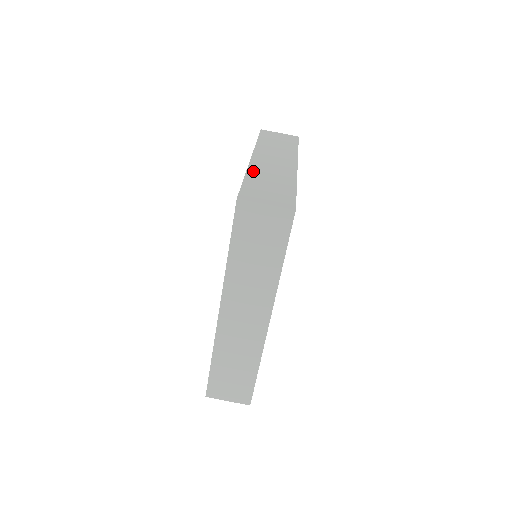
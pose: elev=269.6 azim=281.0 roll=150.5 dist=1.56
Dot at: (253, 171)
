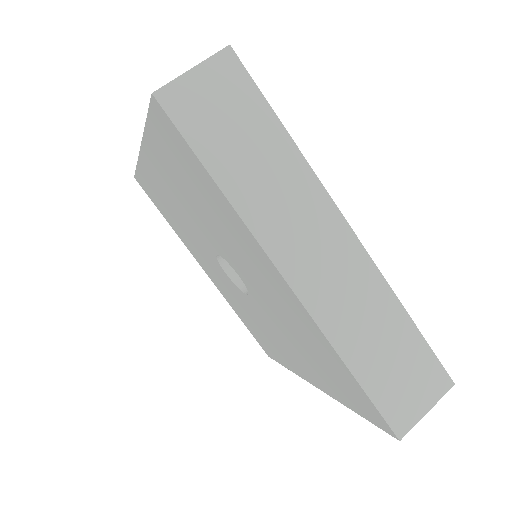
Dot at: occluded
